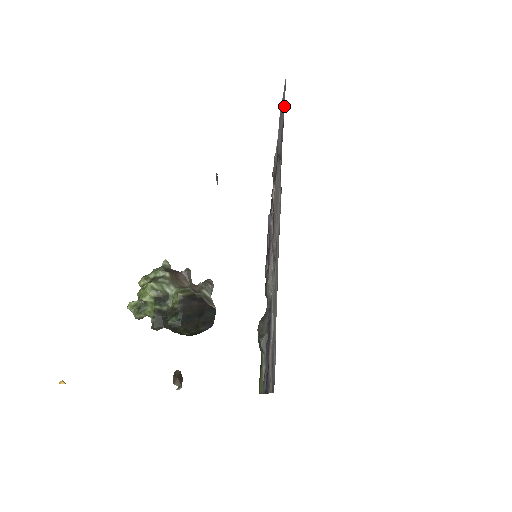
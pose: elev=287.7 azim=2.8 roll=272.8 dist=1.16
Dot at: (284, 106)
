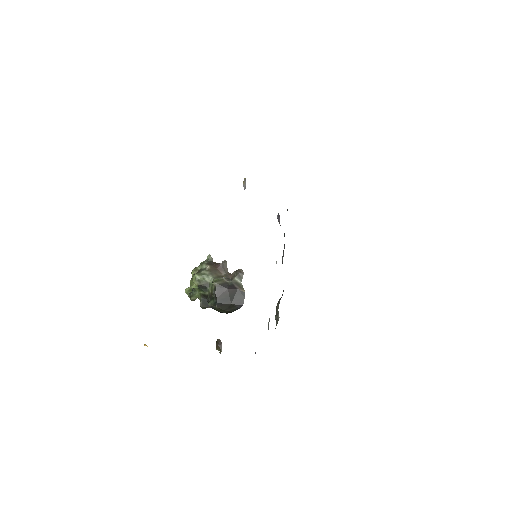
Dot at: occluded
